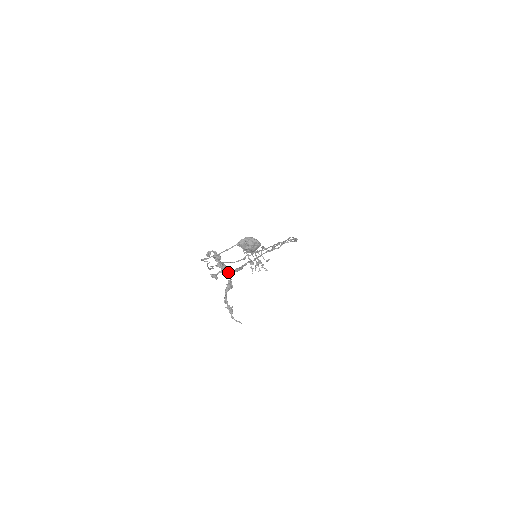
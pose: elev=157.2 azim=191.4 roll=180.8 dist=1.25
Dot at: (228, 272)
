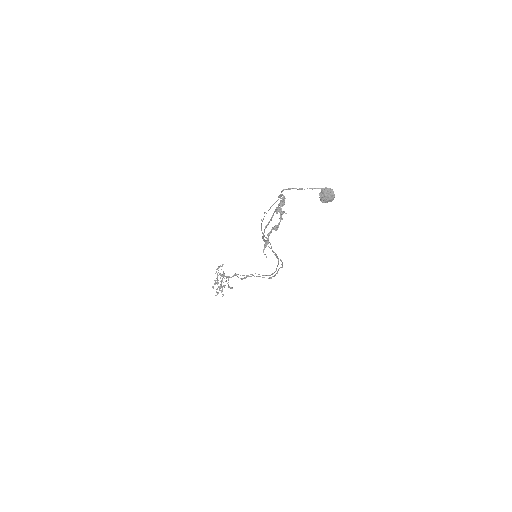
Dot at: (281, 218)
